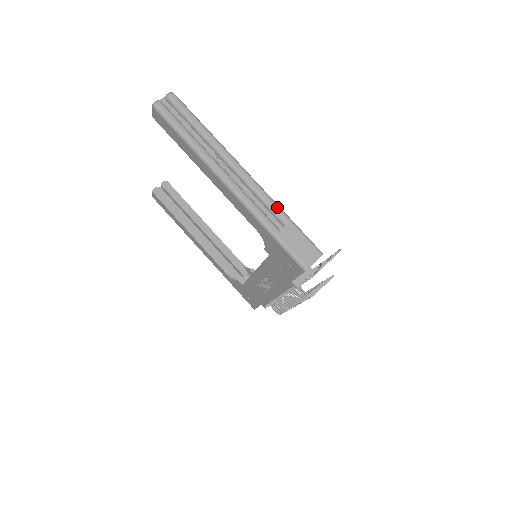
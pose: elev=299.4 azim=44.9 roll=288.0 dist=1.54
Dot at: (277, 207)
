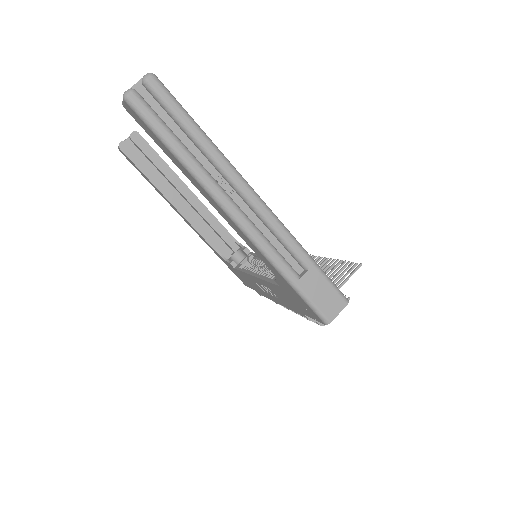
Dot at: (297, 246)
